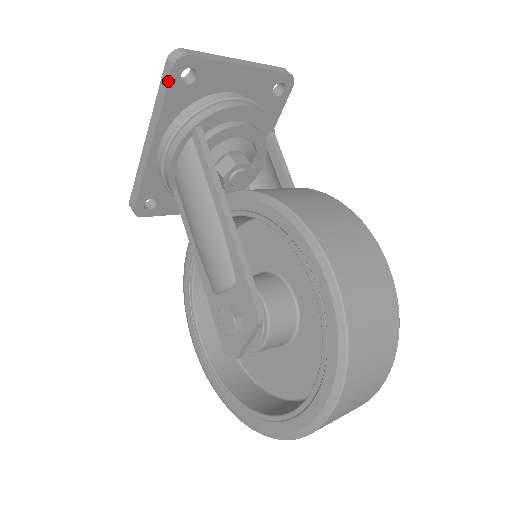
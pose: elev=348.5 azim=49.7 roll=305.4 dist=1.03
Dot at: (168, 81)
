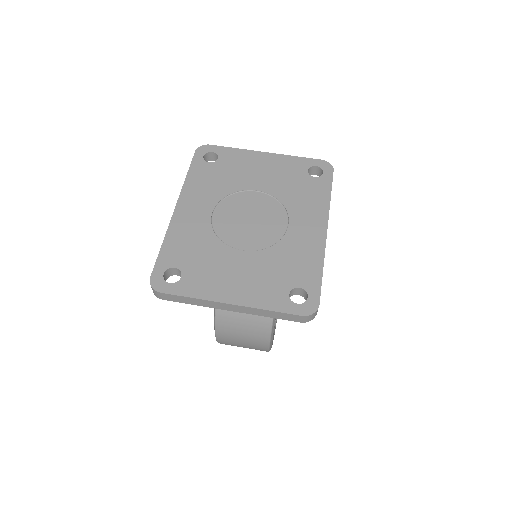
Dot at: occluded
